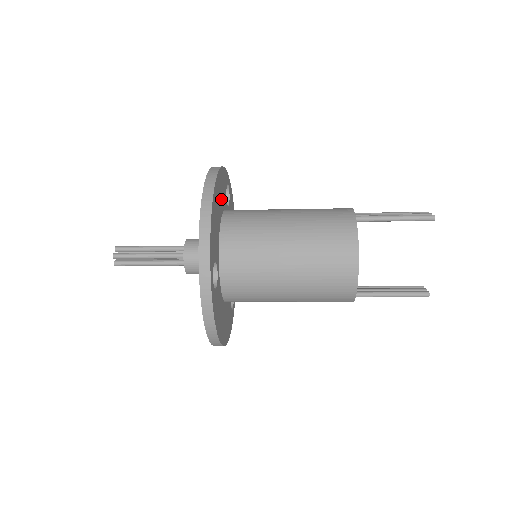
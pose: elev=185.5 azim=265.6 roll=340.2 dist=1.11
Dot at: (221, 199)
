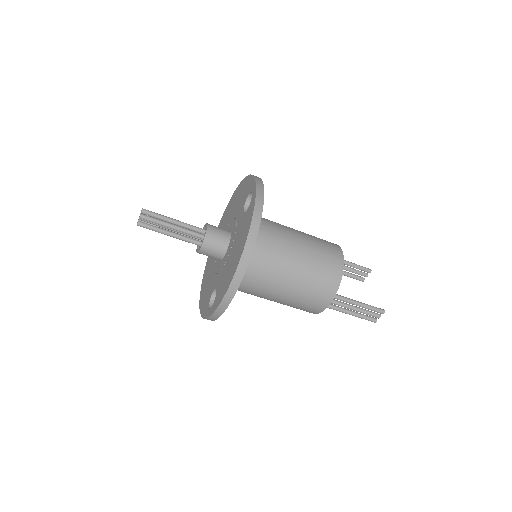
Dot at: occluded
